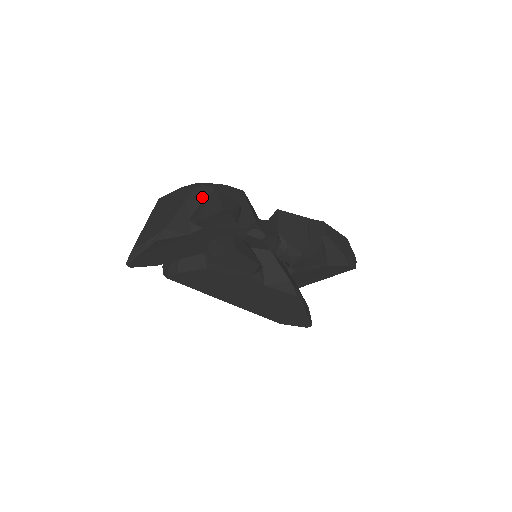
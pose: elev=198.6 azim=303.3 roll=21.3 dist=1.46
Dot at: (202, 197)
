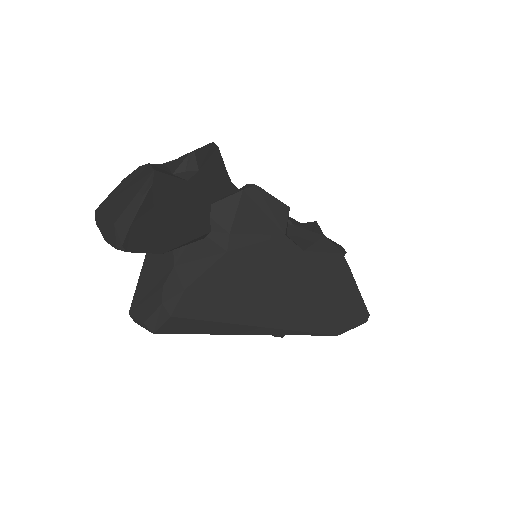
Dot at: (164, 166)
